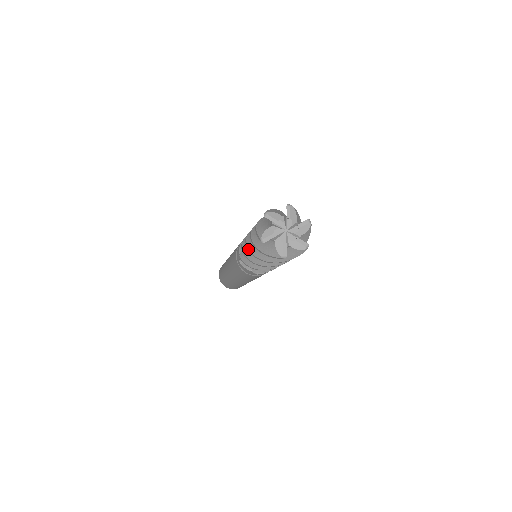
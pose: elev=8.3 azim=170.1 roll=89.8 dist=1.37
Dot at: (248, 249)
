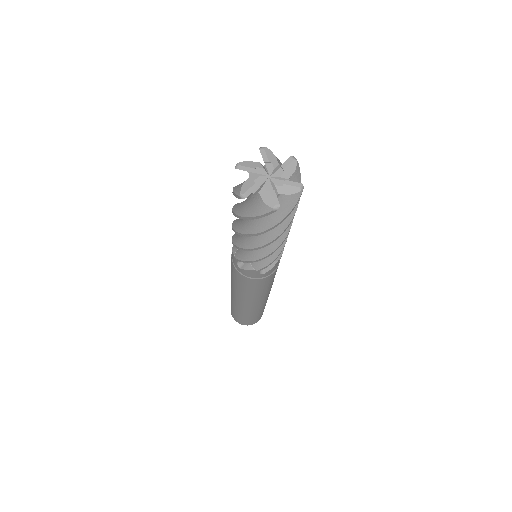
Dot at: (235, 204)
